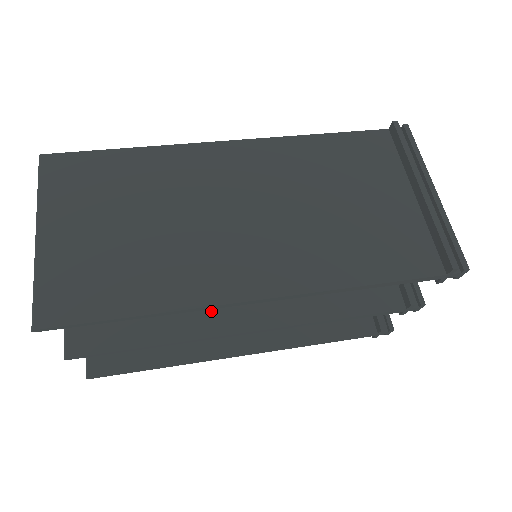
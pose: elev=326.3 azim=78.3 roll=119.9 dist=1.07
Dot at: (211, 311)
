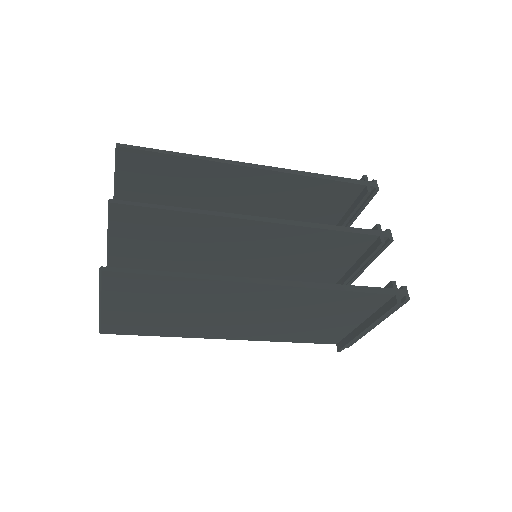
Dot at: occluded
